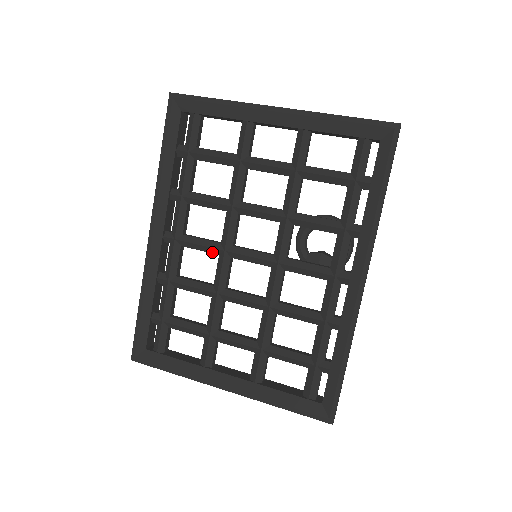
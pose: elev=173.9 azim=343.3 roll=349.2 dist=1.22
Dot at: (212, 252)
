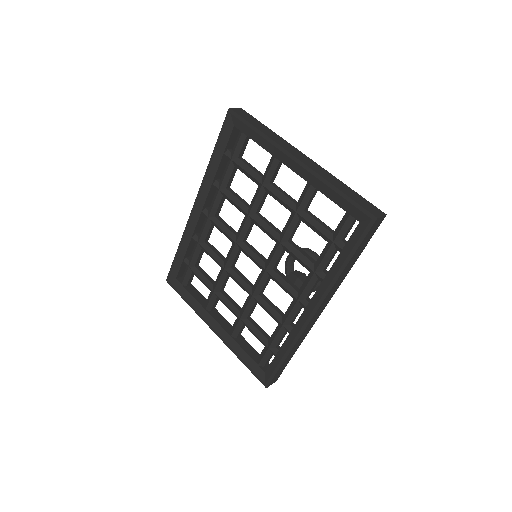
Dot at: (229, 239)
